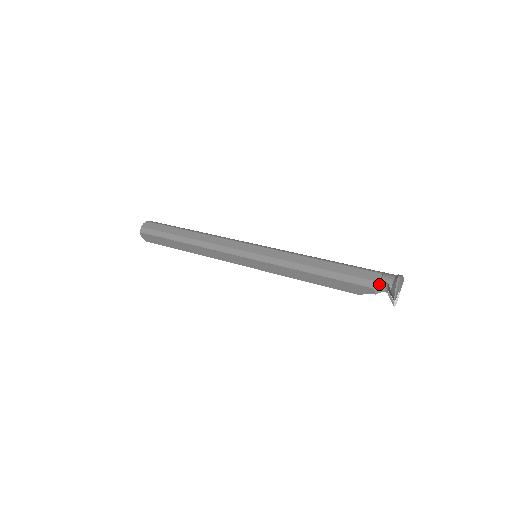
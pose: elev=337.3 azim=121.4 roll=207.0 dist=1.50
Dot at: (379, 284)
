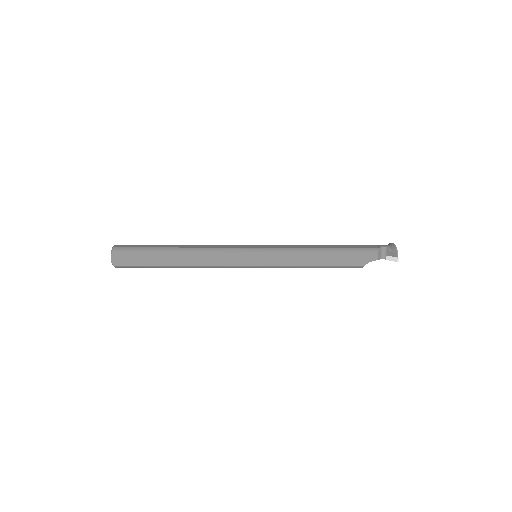
Dot at: (380, 249)
